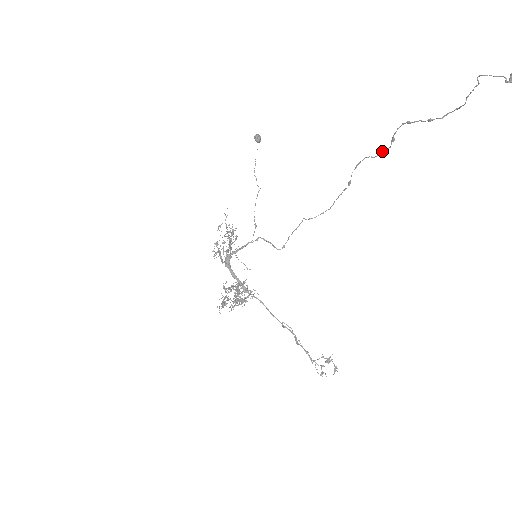
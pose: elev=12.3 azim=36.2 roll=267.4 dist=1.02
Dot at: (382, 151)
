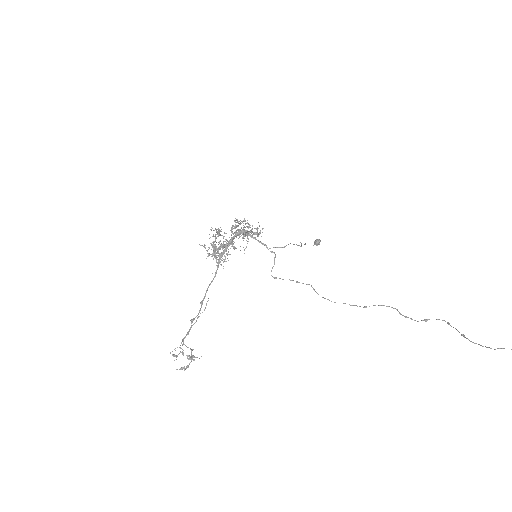
Dot at: (410, 318)
